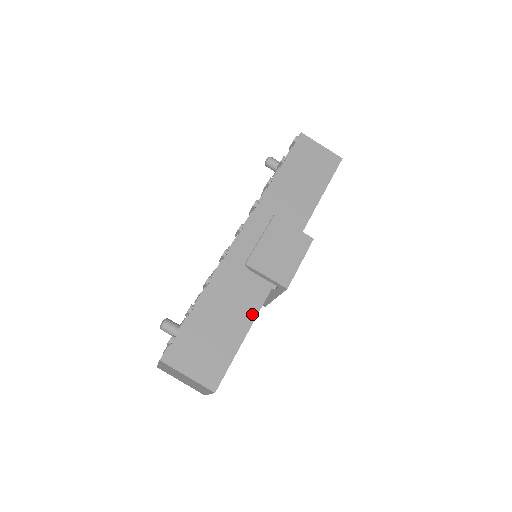
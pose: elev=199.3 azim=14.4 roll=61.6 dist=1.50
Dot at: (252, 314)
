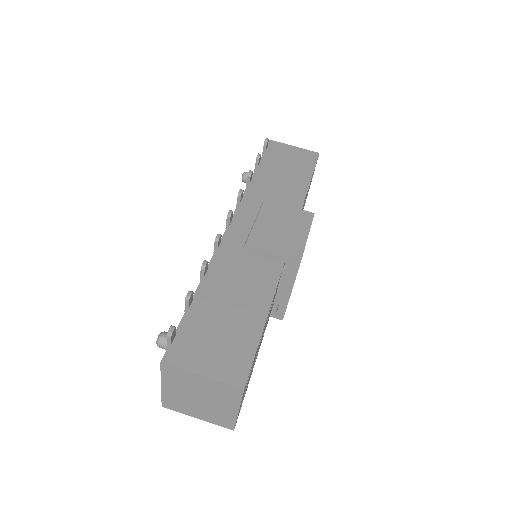
Dot at: (267, 295)
